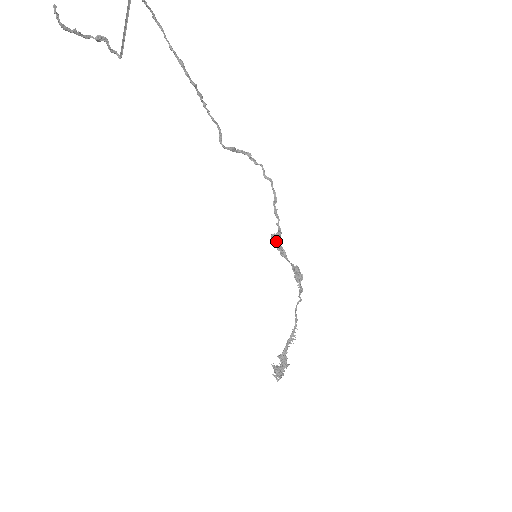
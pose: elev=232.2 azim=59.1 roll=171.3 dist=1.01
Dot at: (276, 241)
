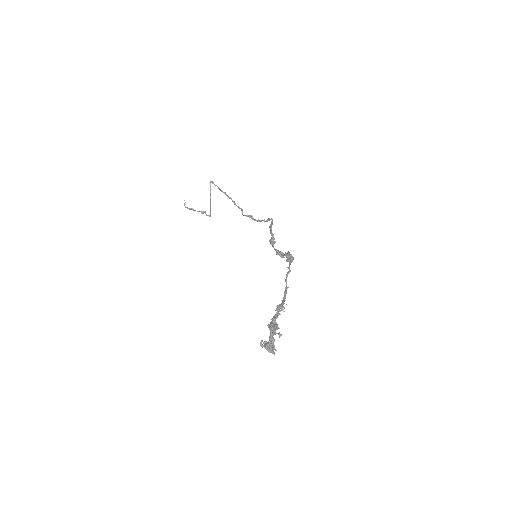
Dot at: (278, 251)
